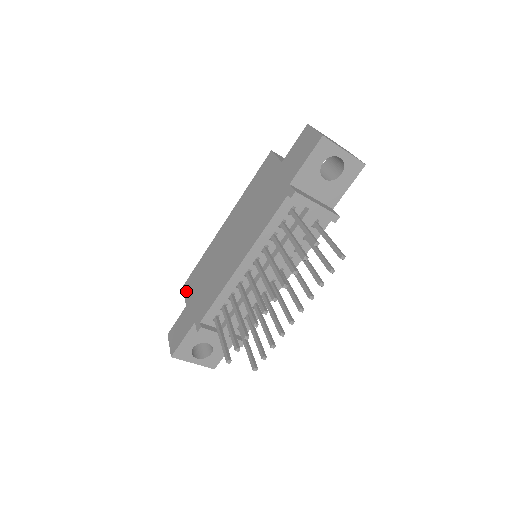
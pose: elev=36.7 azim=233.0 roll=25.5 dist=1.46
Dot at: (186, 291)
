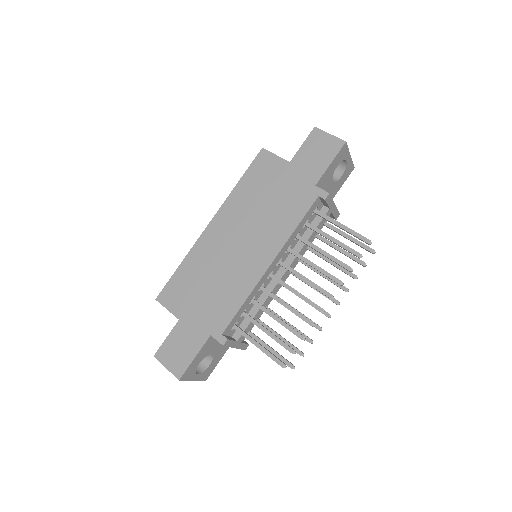
Dot at: (169, 303)
